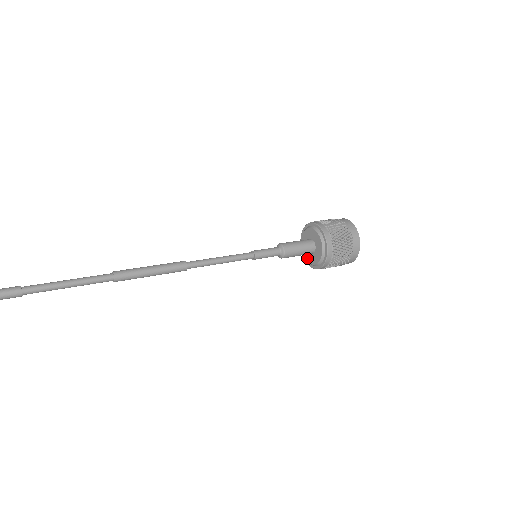
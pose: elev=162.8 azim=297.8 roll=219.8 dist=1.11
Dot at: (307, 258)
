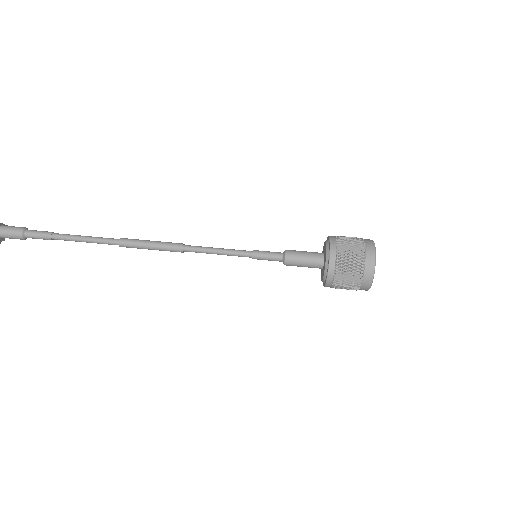
Dot at: (321, 270)
